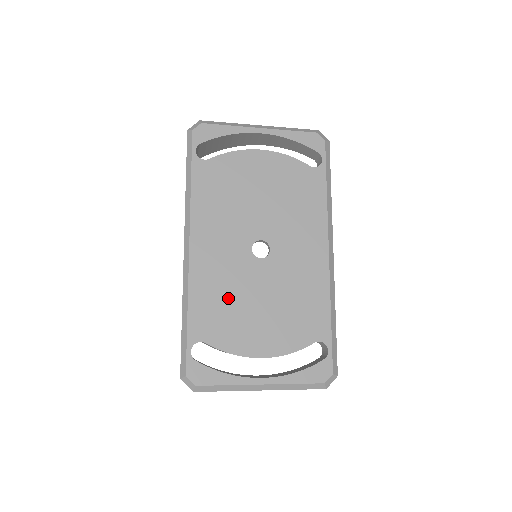
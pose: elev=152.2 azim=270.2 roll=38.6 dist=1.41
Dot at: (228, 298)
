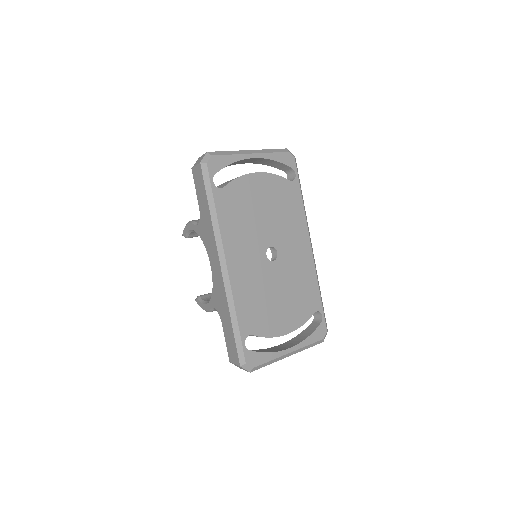
Dot at: (259, 297)
